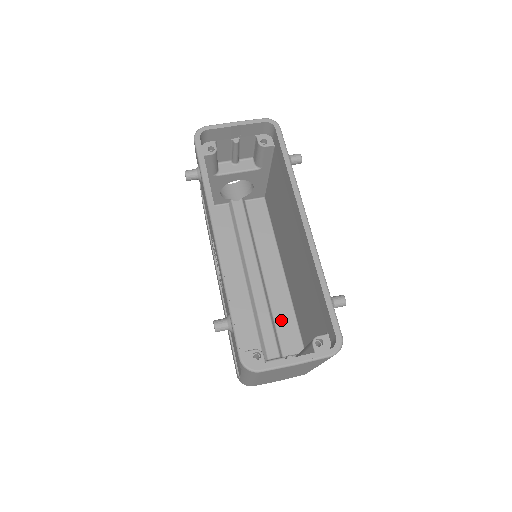
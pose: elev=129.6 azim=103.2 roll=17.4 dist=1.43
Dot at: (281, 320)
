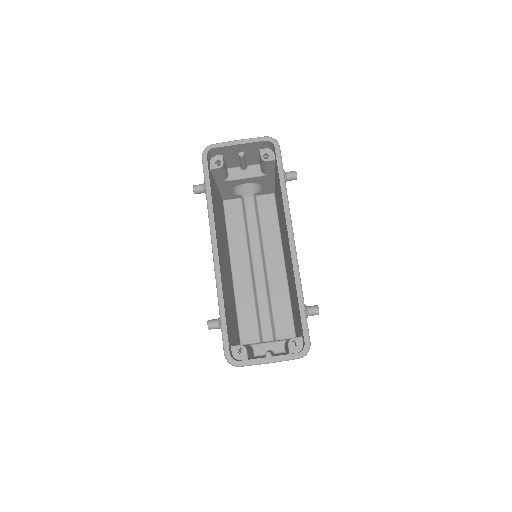
Dot at: (278, 308)
